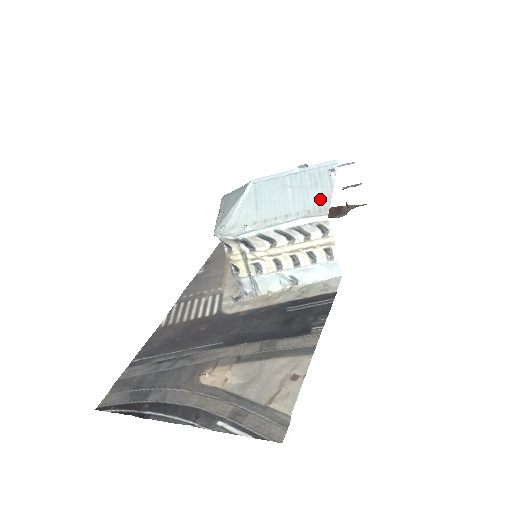
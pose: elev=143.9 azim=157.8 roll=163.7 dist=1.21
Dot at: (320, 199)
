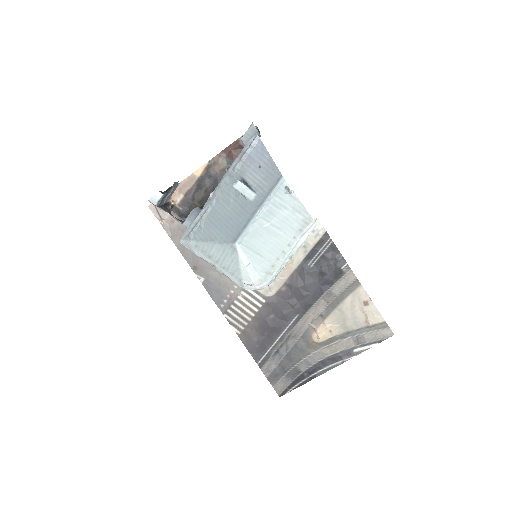
Dot at: (299, 216)
